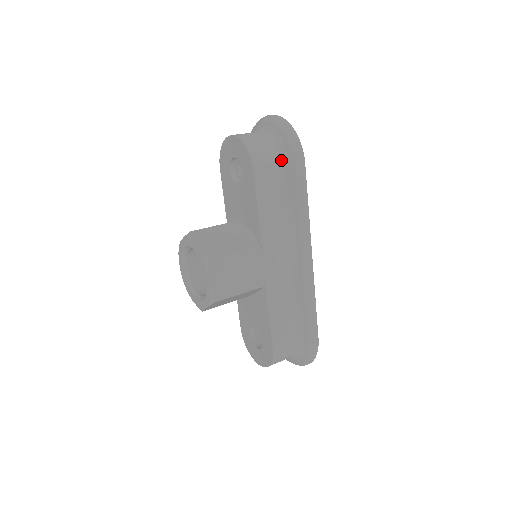
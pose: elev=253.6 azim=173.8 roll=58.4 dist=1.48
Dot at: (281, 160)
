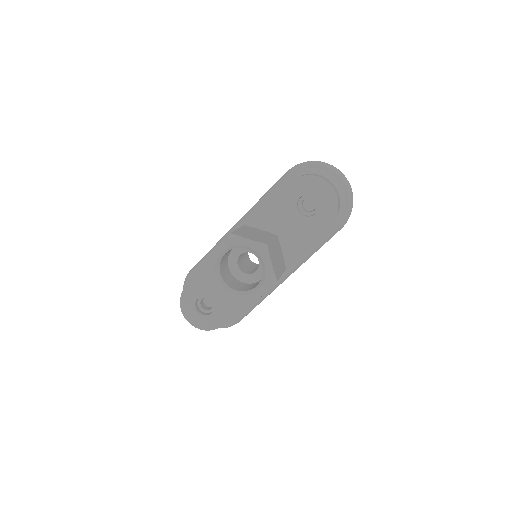
Dot at: (335, 219)
